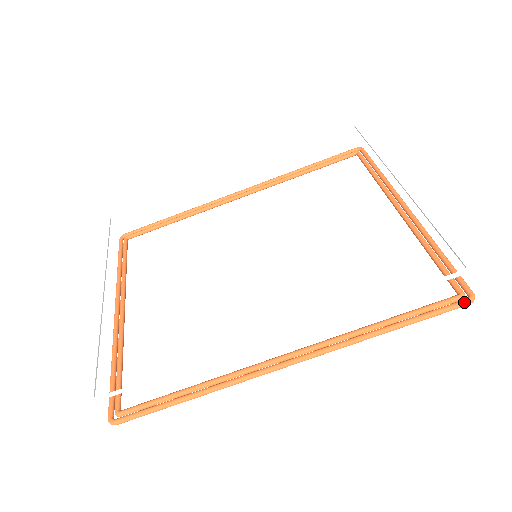
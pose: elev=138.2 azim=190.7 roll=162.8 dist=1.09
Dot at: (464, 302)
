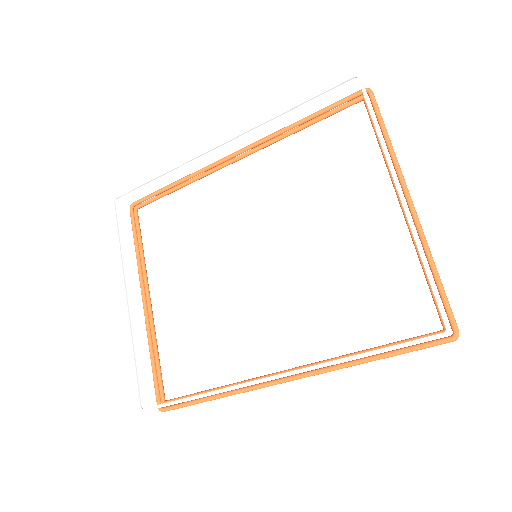
Dot at: (447, 341)
